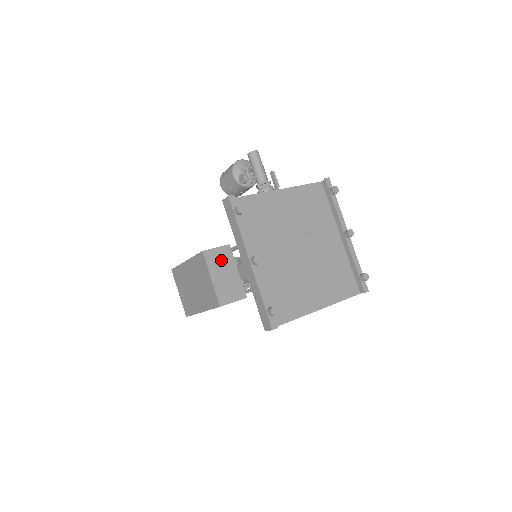
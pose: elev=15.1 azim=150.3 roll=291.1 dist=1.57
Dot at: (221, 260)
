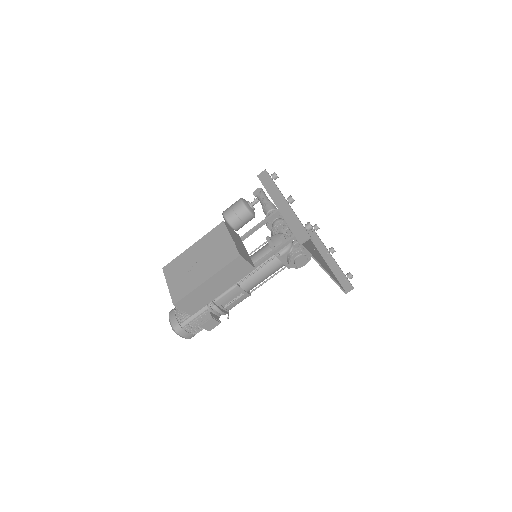
Dot at: (235, 236)
